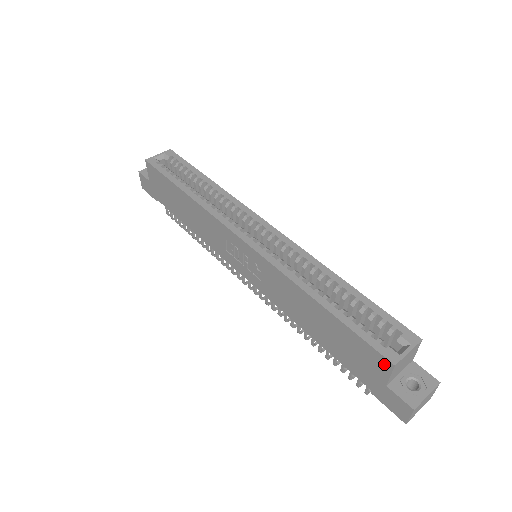
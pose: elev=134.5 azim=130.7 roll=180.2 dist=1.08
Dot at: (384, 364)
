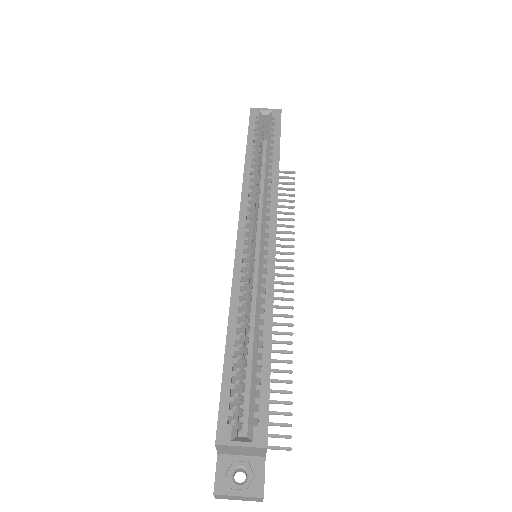
Dot at: (217, 435)
